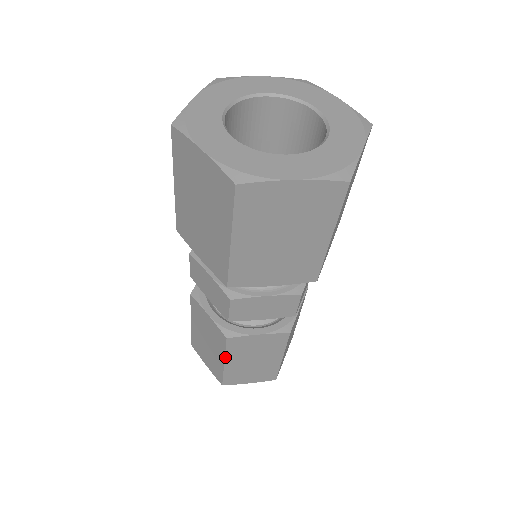
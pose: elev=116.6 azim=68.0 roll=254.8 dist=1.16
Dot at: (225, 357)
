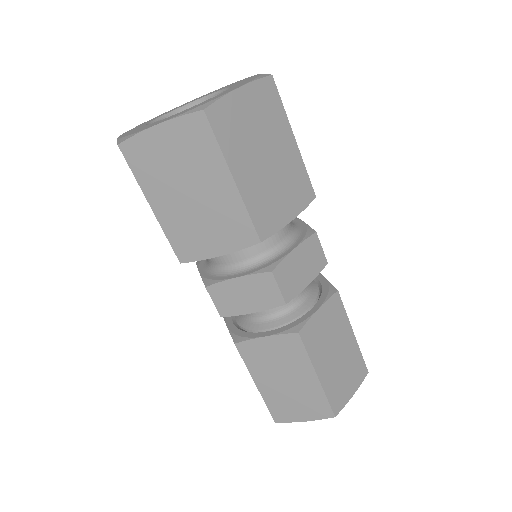
Dot at: (251, 374)
